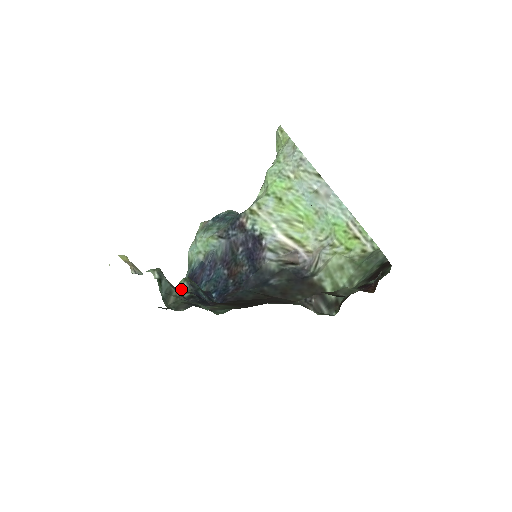
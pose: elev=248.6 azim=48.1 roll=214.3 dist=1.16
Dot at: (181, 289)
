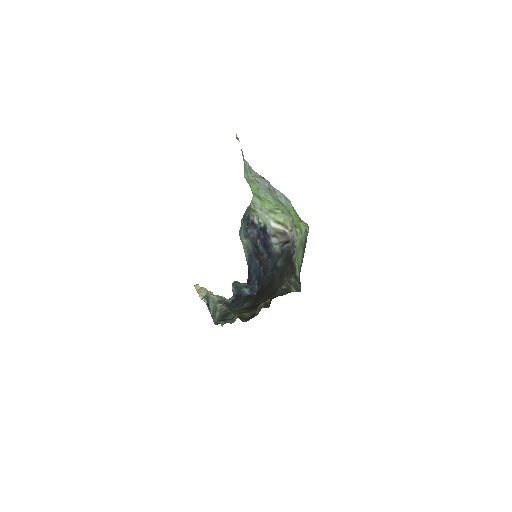
Dot at: (233, 292)
